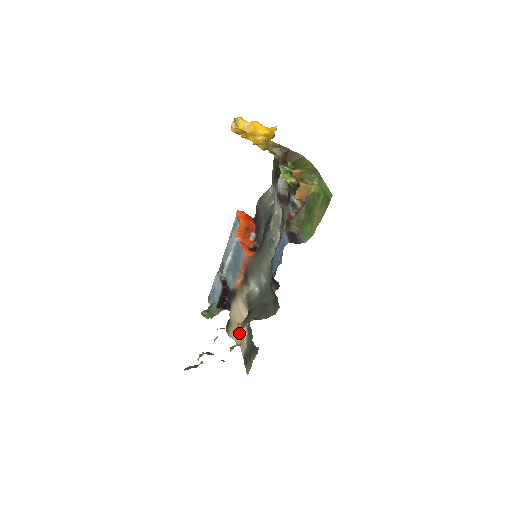
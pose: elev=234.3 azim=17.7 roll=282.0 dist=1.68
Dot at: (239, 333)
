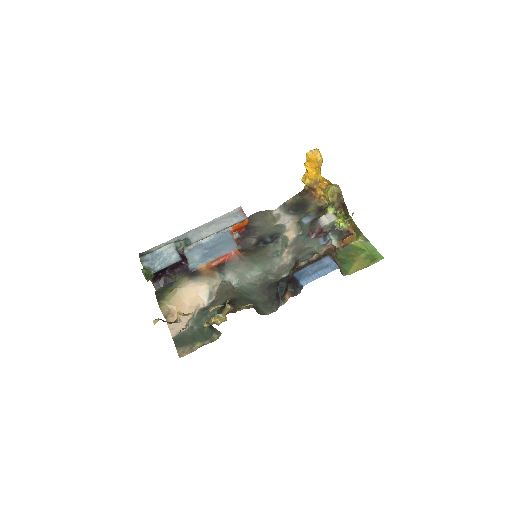
Dot at: (175, 312)
